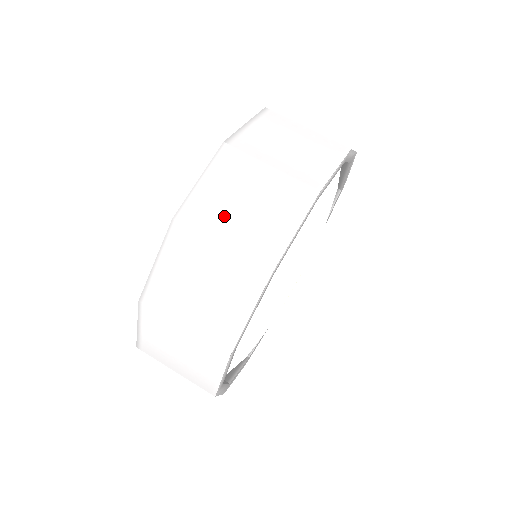
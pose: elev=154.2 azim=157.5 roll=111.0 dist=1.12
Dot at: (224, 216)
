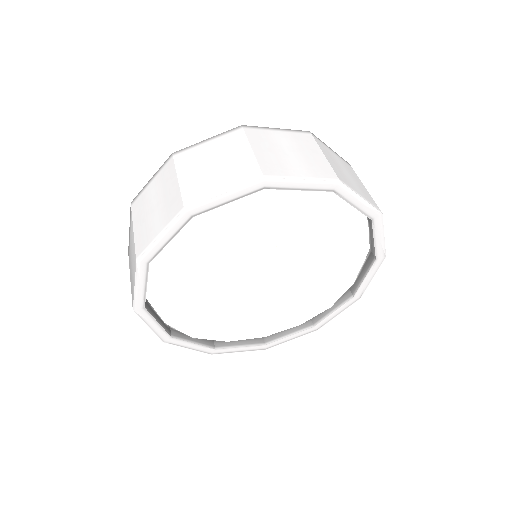
Dot at: (144, 210)
